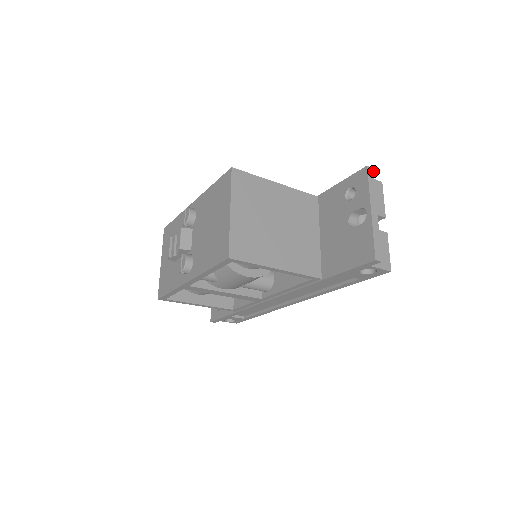
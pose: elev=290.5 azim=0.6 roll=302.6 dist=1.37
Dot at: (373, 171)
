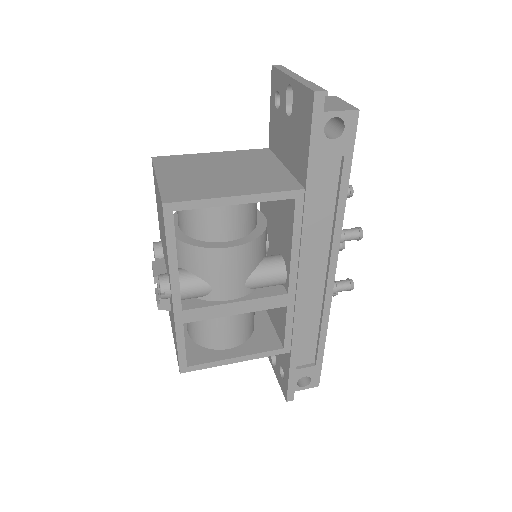
Dot at: (282, 66)
